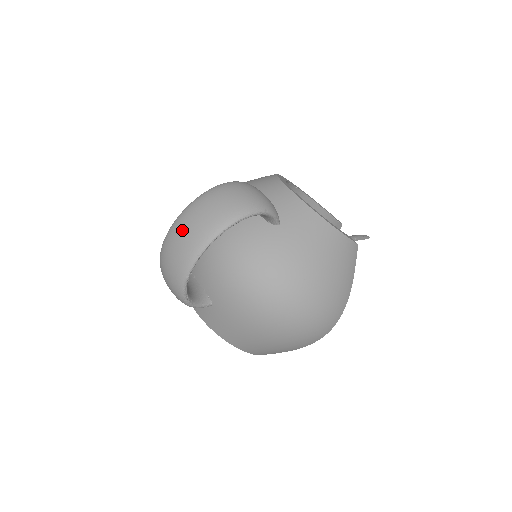
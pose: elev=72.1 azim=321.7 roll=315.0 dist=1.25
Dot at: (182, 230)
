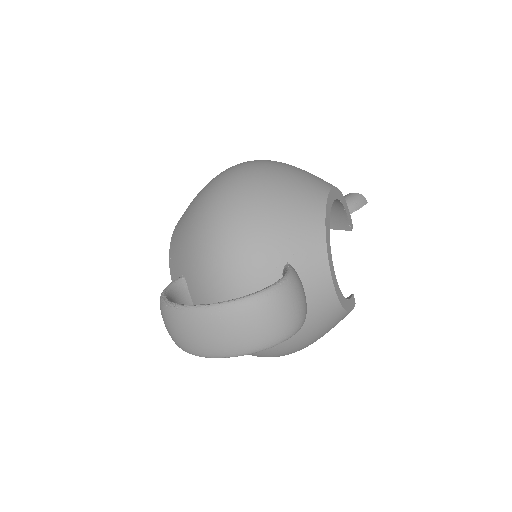
Dot at: (206, 331)
